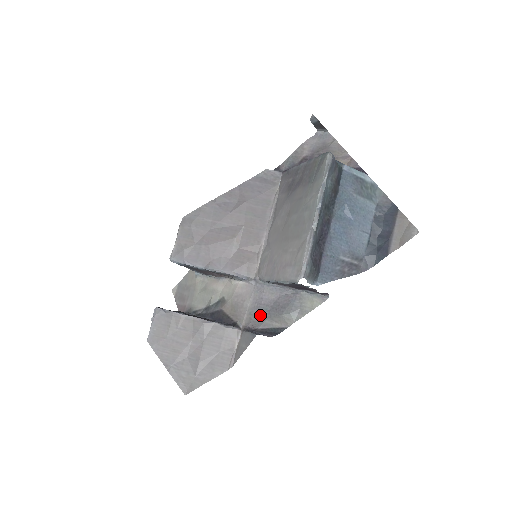
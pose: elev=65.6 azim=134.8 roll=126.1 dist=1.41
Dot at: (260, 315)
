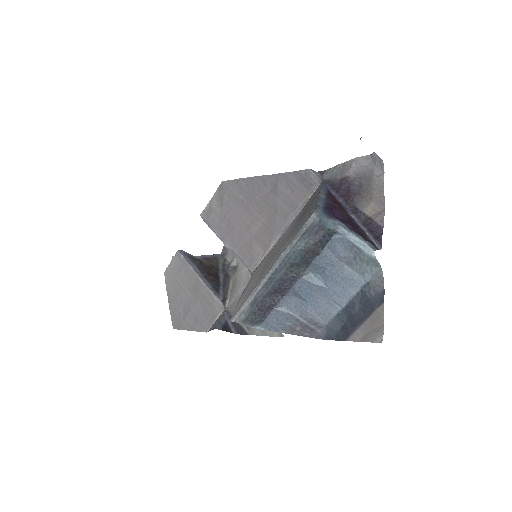
Dot at: occluded
